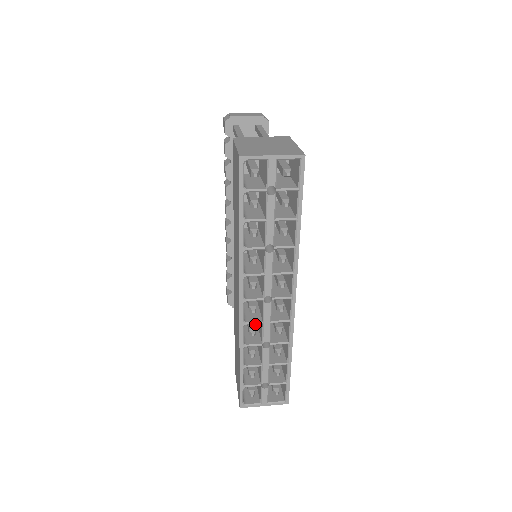
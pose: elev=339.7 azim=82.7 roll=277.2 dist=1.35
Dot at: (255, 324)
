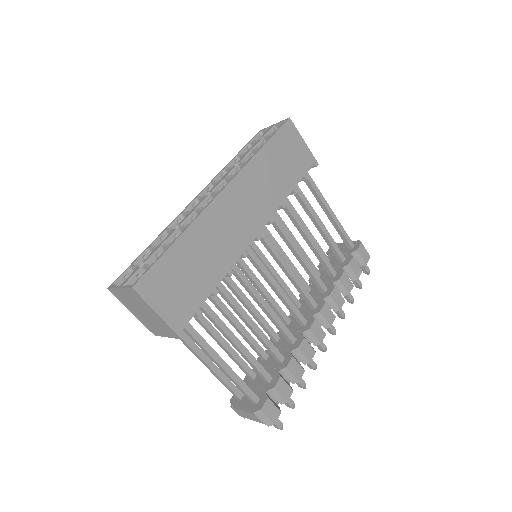
Dot at: occluded
